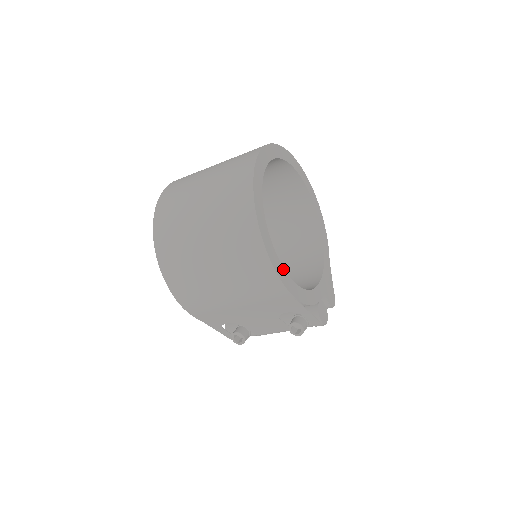
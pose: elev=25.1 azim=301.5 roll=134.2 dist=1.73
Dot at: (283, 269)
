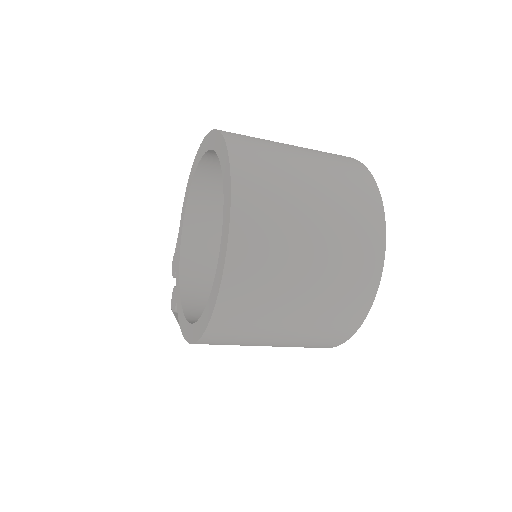
Dot at: occluded
